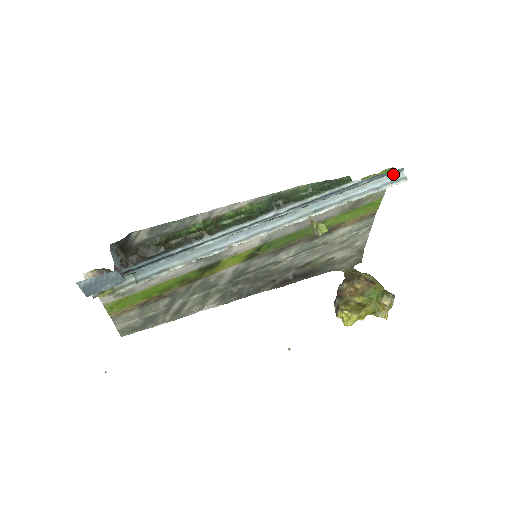
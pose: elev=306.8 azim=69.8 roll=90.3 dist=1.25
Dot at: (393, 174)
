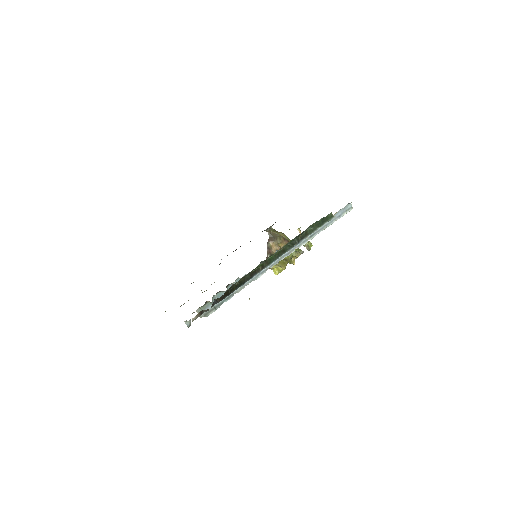
Dot at: (347, 205)
